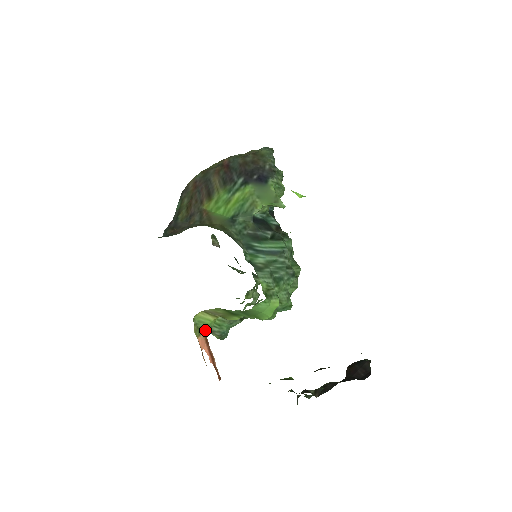
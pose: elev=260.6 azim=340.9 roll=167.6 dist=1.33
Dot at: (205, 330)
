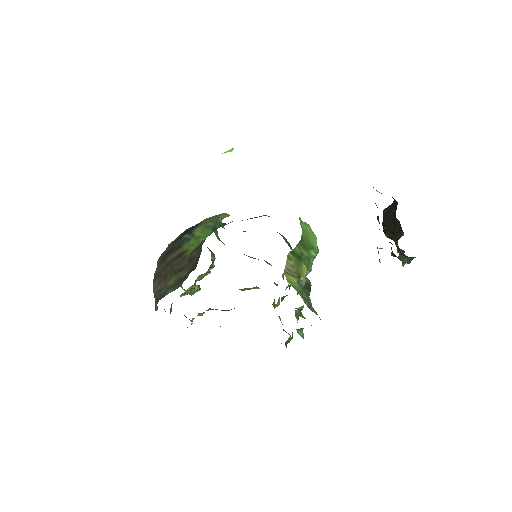
Dot at: occluded
